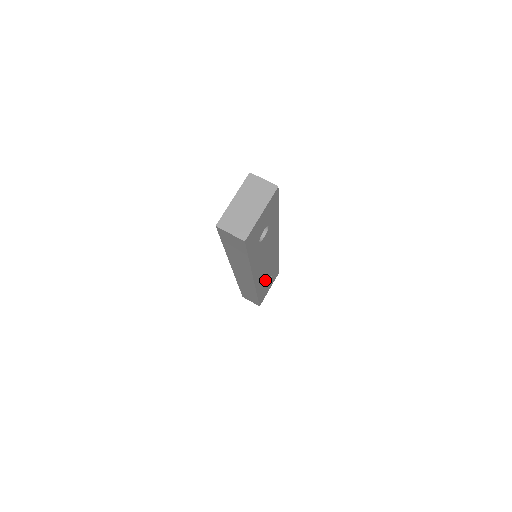
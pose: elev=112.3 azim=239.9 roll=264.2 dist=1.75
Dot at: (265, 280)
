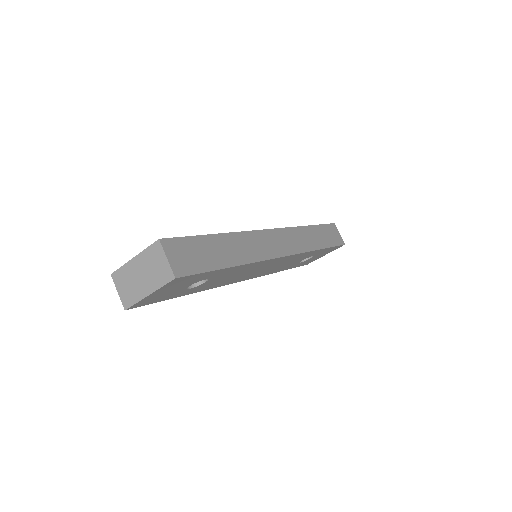
Dot at: (290, 264)
